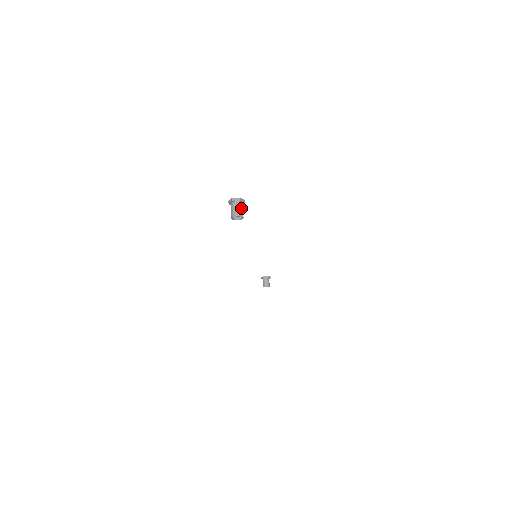
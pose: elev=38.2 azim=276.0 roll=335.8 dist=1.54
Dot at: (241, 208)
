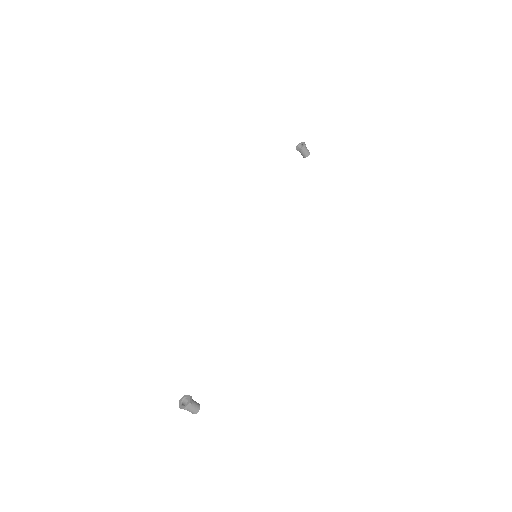
Dot at: (192, 409)
